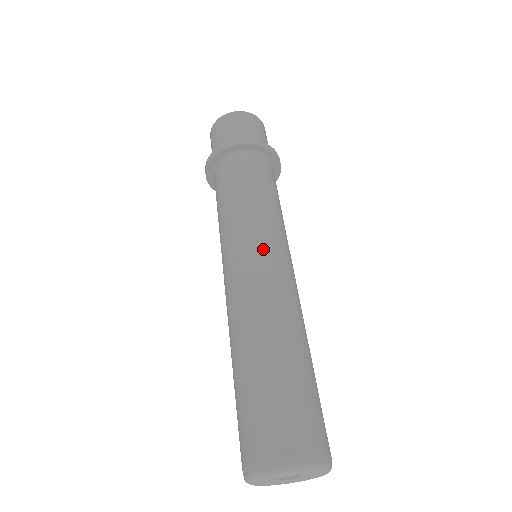
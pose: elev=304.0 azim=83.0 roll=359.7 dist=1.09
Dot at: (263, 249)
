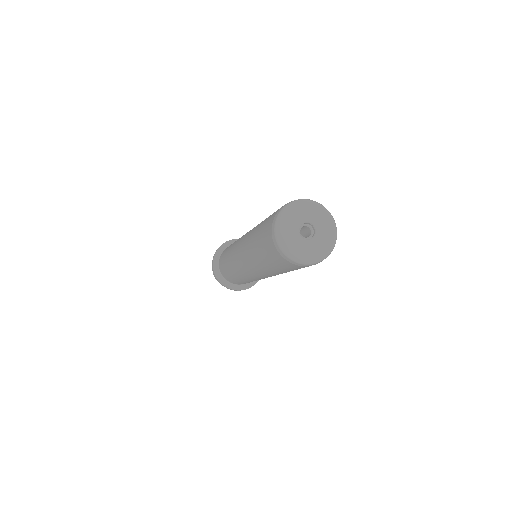
Dot at: occluded
